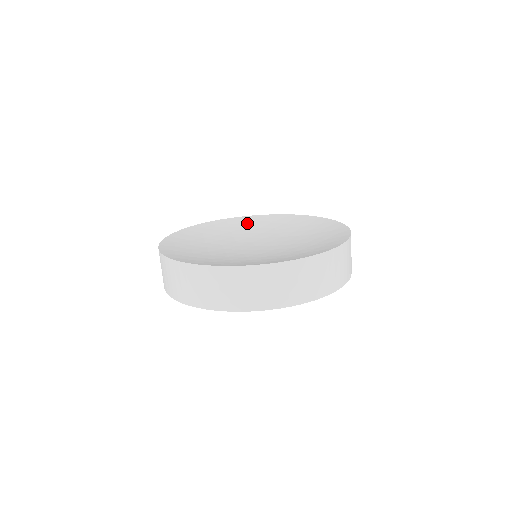
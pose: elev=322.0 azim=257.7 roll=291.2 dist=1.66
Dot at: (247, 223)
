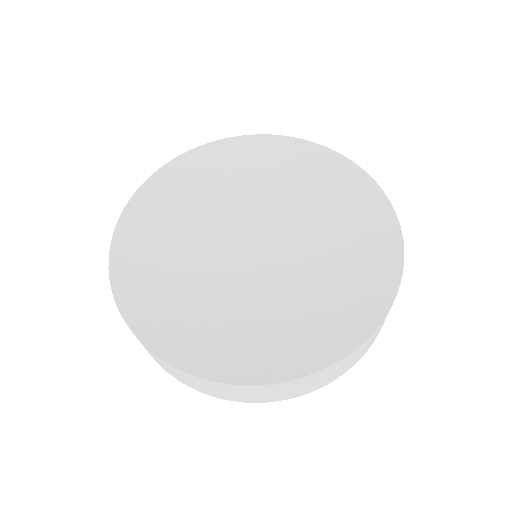
Dot at: (217, 165)
